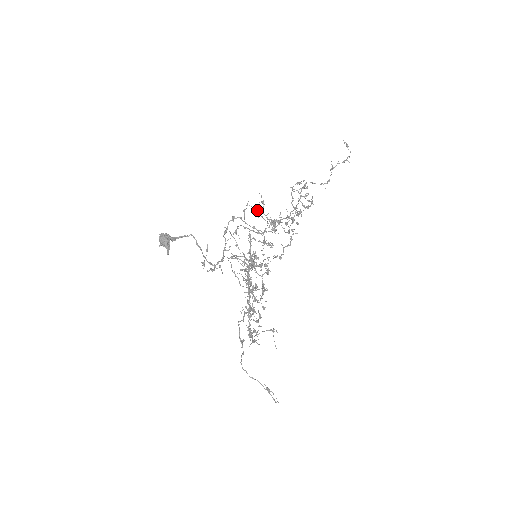
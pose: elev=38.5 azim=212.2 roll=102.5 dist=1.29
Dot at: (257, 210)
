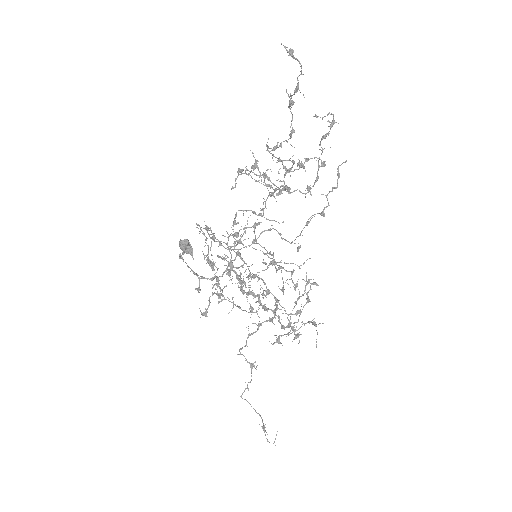
Dot at: (204, 234)
